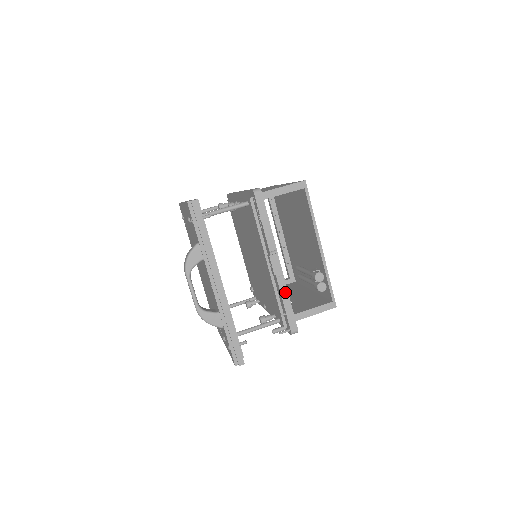
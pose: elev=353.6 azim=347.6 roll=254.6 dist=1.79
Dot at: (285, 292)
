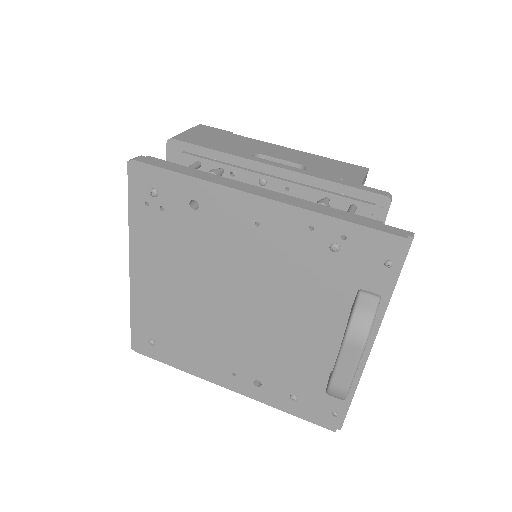
Dot at: occluded
